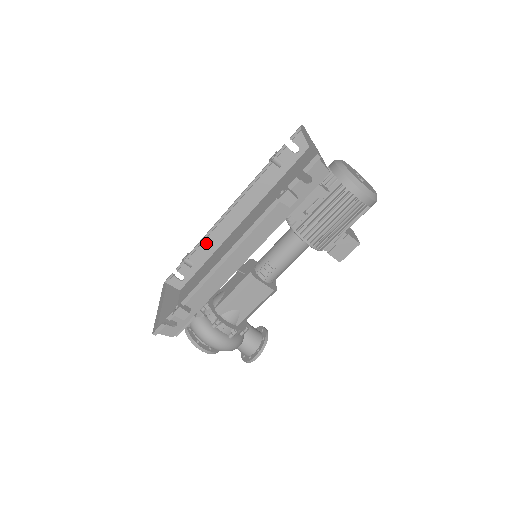
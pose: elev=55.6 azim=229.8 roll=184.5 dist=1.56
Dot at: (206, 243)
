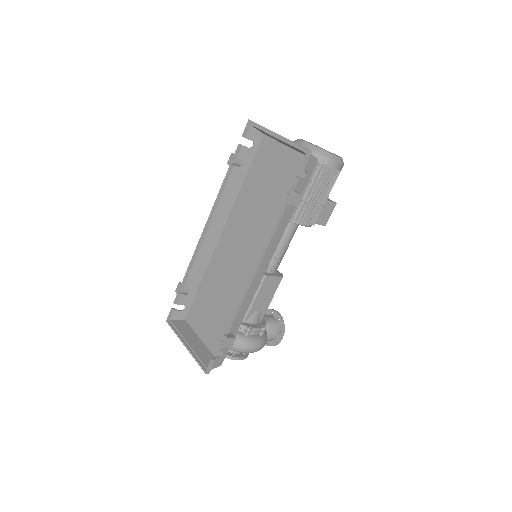
Dot at: (195, 266)
